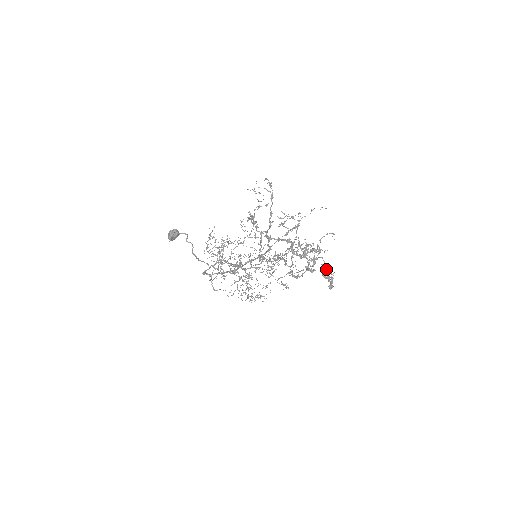
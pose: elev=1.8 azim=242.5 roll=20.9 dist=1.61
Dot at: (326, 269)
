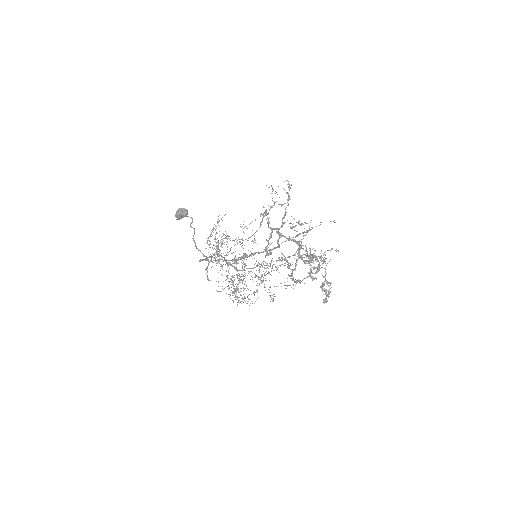
Dot at: occluded
